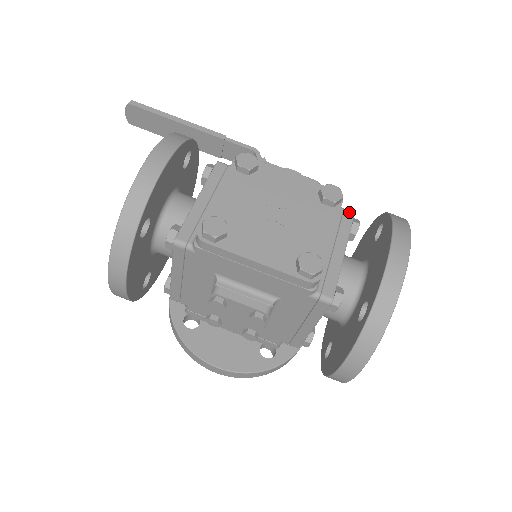
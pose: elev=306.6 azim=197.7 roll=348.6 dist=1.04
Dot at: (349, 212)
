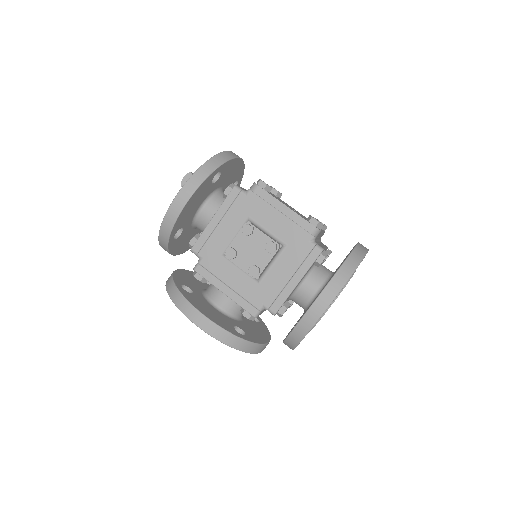
Dot at: (325, 245)
